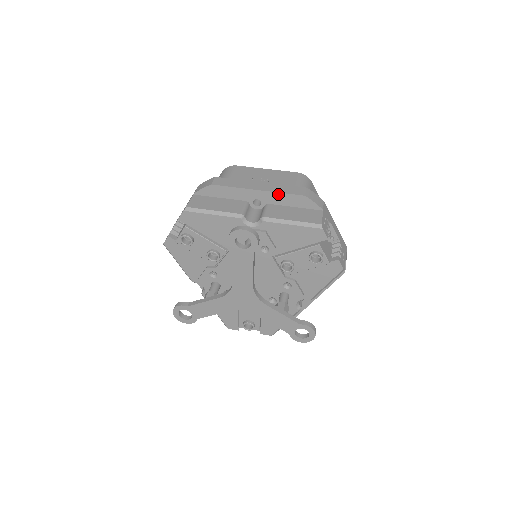
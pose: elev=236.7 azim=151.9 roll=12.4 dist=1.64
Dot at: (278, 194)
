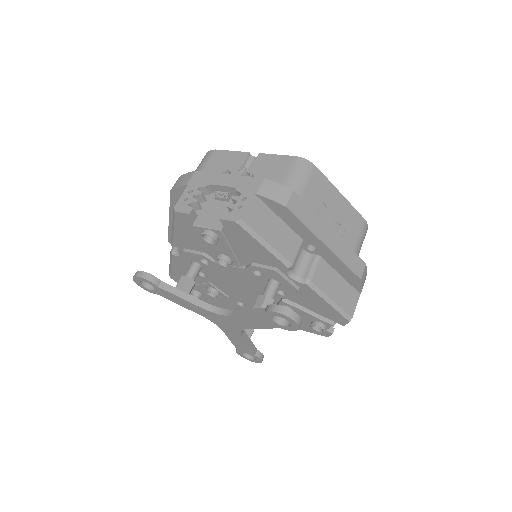
Dot at: (340, 261)
